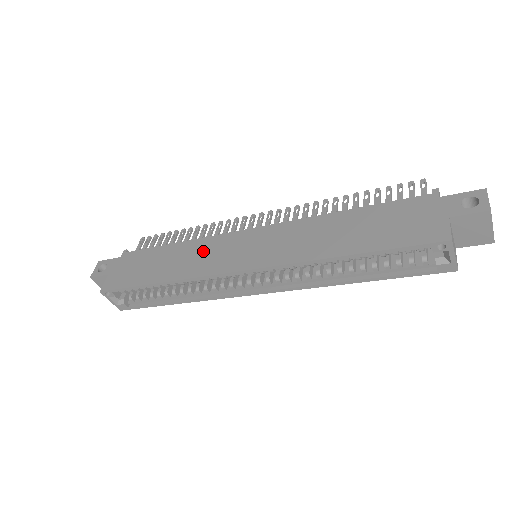
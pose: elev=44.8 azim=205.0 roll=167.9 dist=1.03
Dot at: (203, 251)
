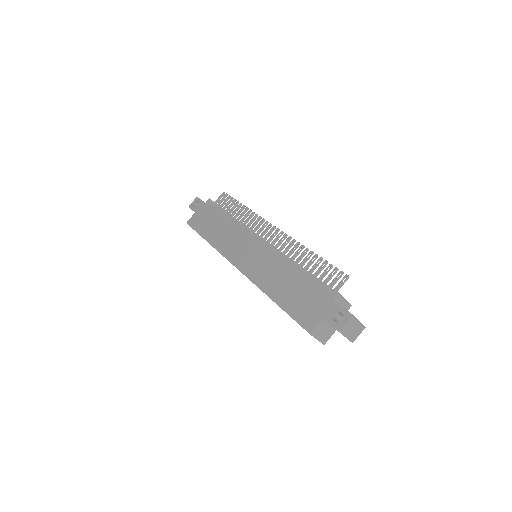
Dot at: (233, 235)
